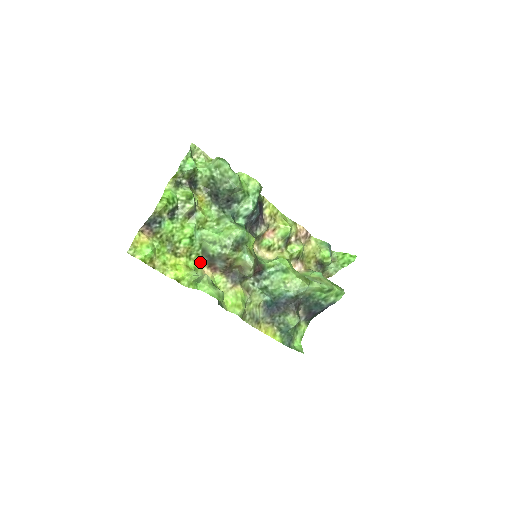
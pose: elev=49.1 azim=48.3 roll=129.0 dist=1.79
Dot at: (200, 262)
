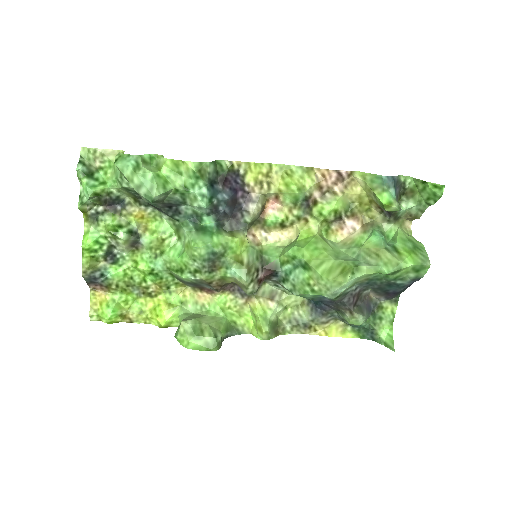
Dot at: (187, 289)
